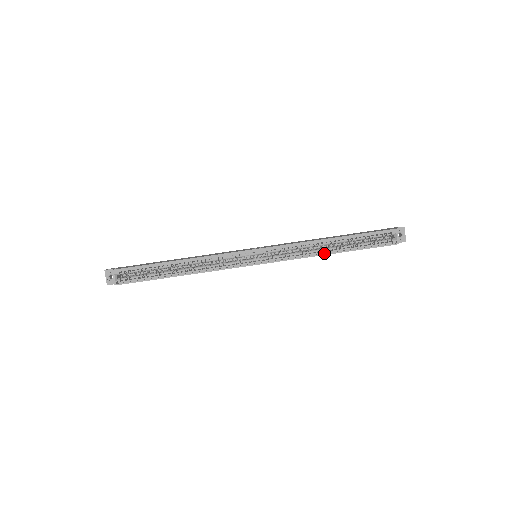
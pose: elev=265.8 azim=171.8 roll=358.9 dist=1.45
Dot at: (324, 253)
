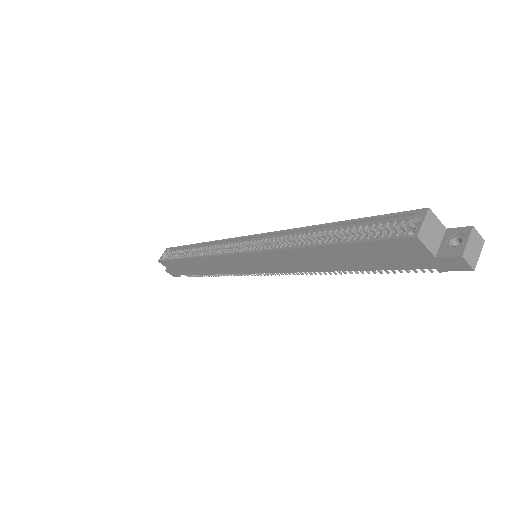
Dot at: (302, 245)
